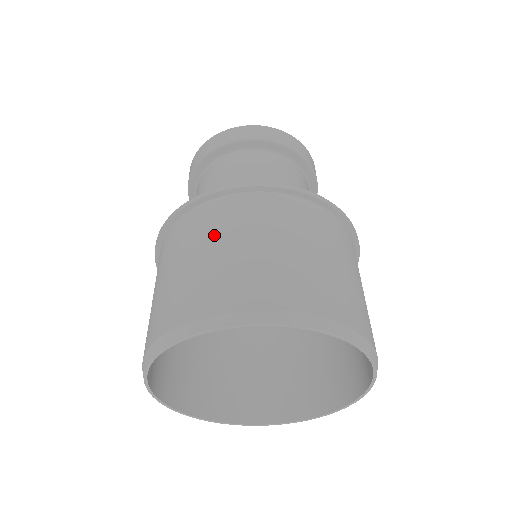
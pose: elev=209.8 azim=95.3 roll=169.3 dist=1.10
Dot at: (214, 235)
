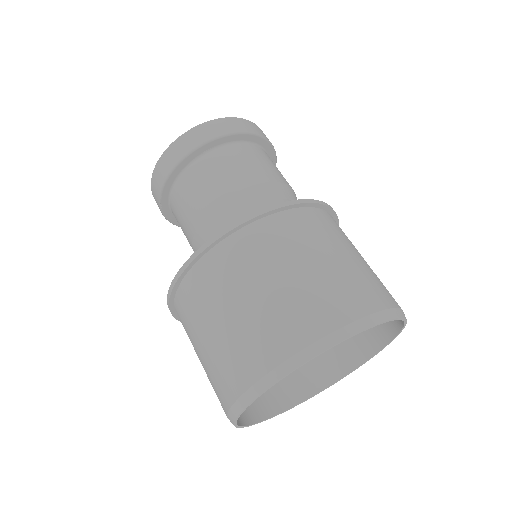
Dot at: (194, 333)
